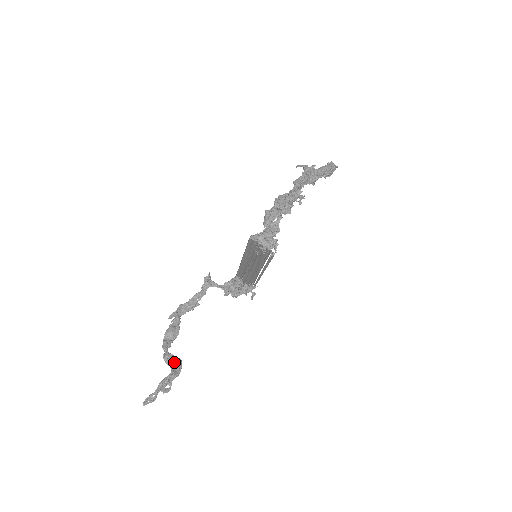
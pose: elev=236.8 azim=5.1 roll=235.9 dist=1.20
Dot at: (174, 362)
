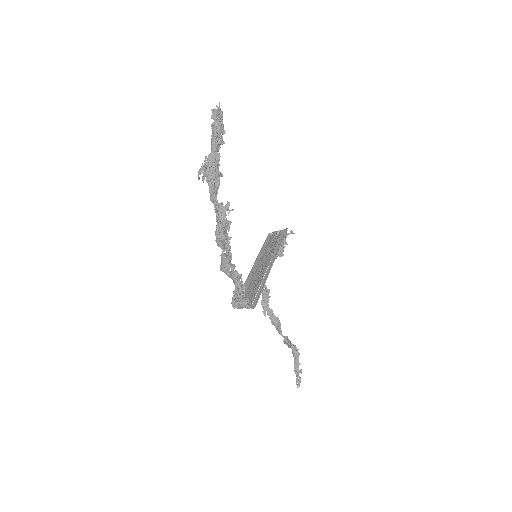
Dot at: occluded
